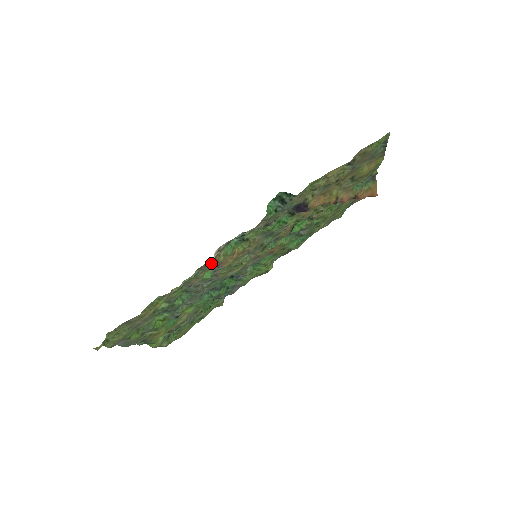
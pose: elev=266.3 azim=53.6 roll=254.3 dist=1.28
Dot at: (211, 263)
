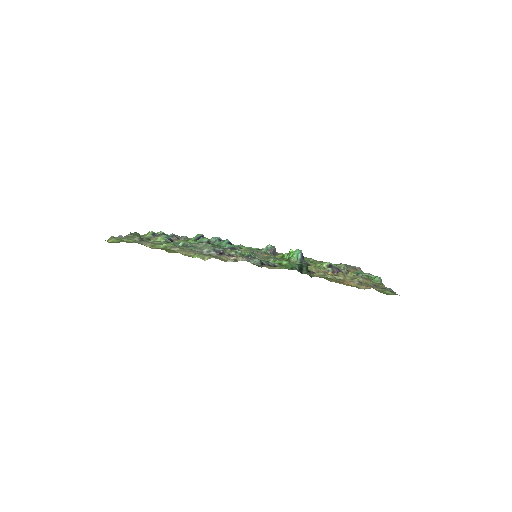
Dot at: (224, 260)
